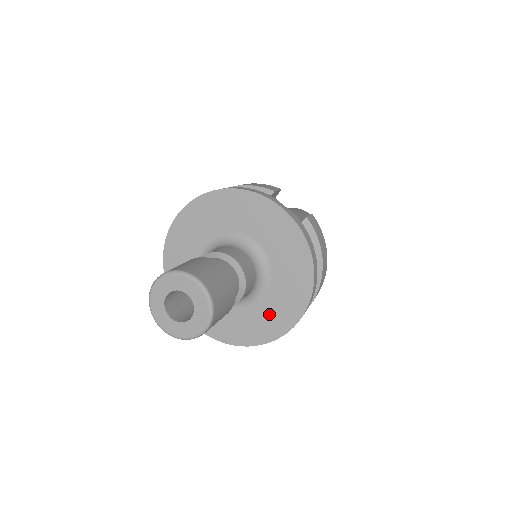
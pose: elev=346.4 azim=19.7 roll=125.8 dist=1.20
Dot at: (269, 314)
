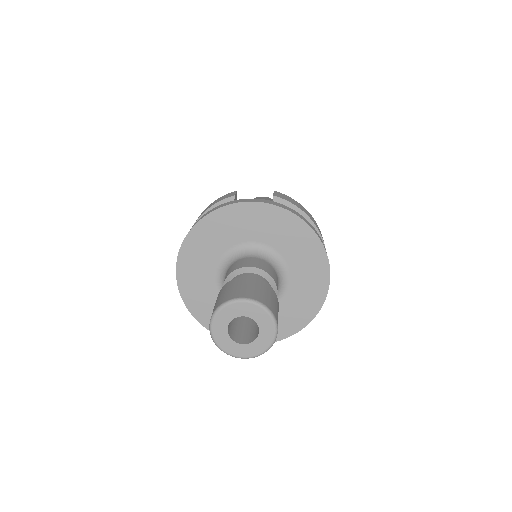
Dot at: (304, 289)
